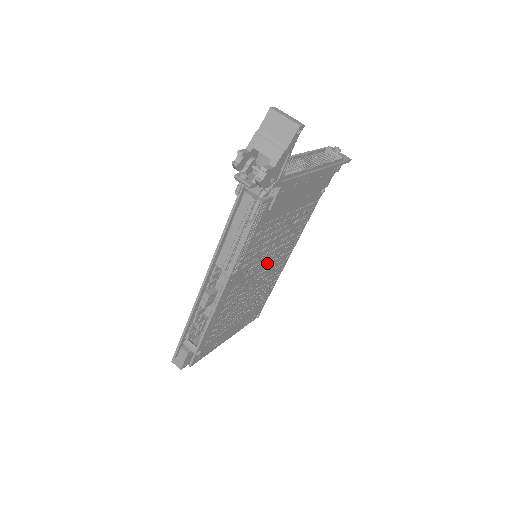
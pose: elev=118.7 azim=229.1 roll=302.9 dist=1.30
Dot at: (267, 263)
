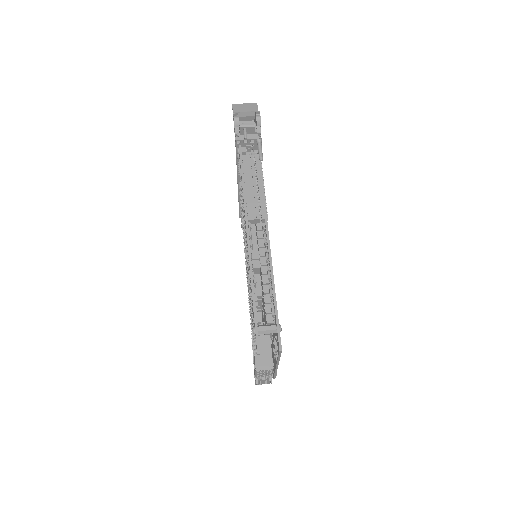
Dot at: occluded
